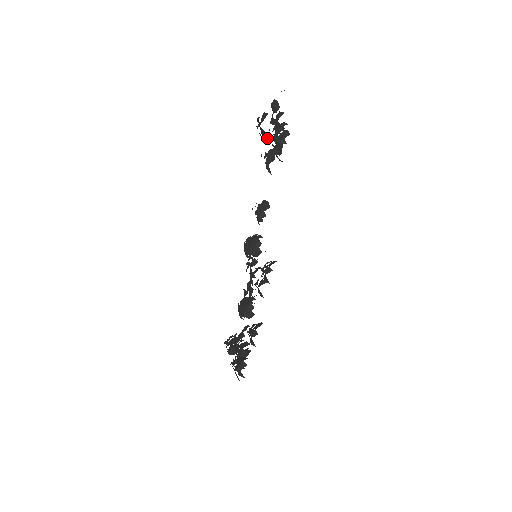
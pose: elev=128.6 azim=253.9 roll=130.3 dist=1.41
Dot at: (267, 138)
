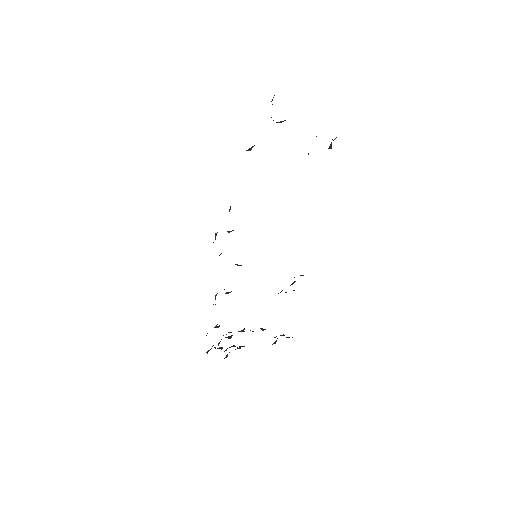
Dot at: occluded
